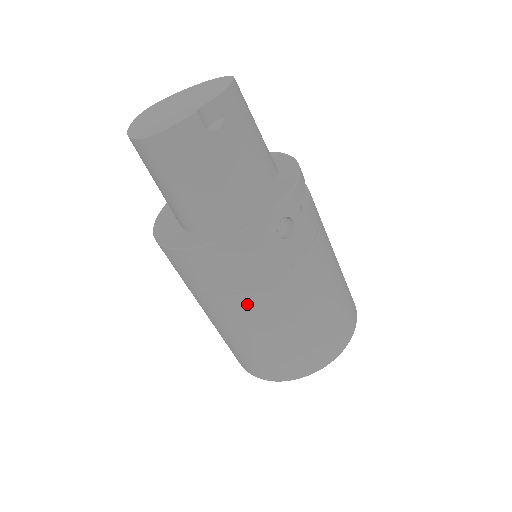
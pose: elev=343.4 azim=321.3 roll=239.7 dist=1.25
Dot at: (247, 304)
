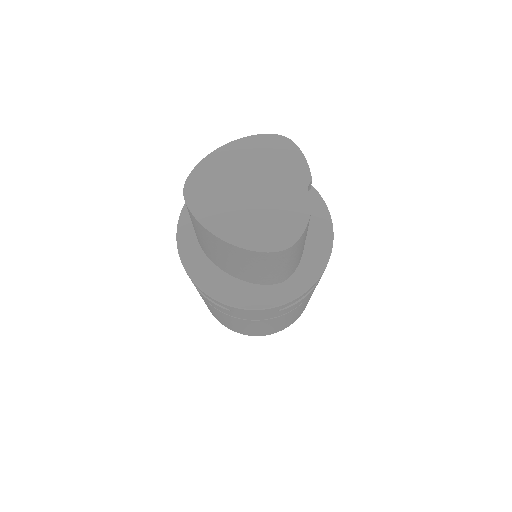
Dot at: (302, 304)
